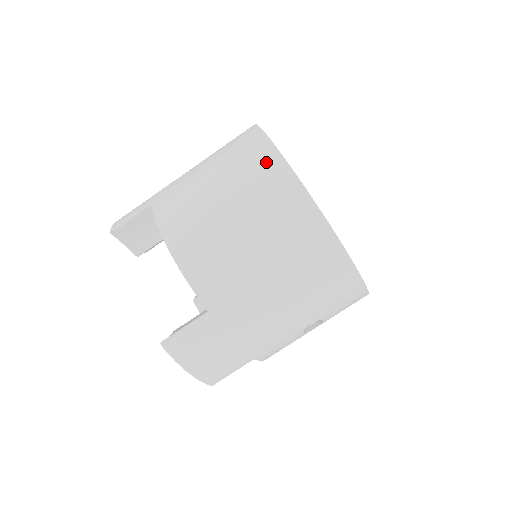
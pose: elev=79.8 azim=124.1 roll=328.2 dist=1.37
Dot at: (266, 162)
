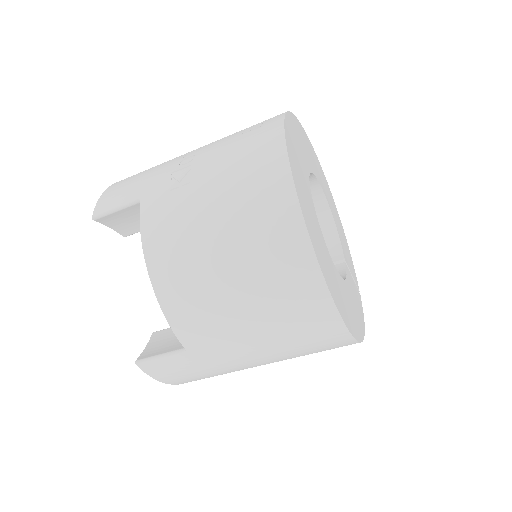
Dot at: (280, 213)
